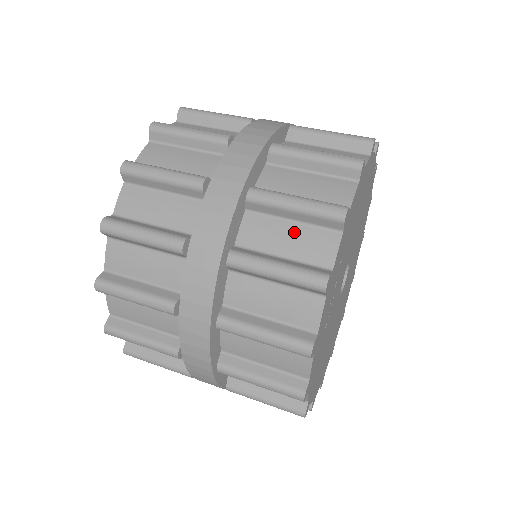
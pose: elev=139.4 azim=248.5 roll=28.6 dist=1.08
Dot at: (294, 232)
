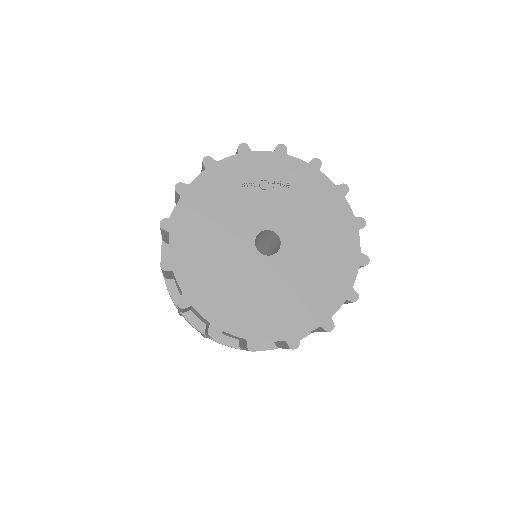
Dot at: occluded
